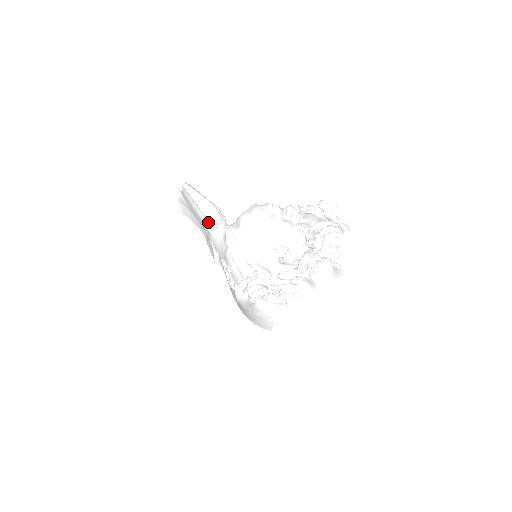
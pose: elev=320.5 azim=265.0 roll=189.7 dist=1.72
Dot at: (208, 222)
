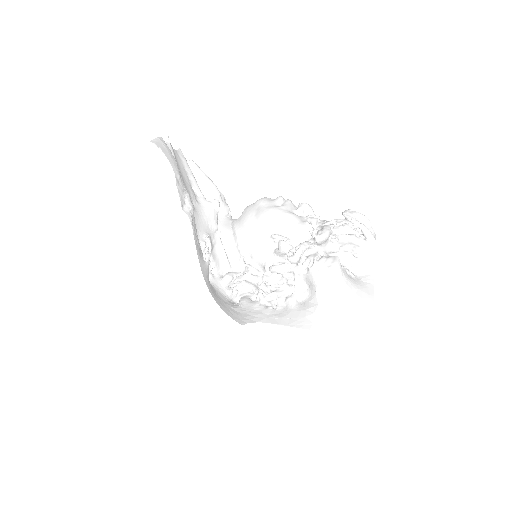
Dot at: (200, 193)
